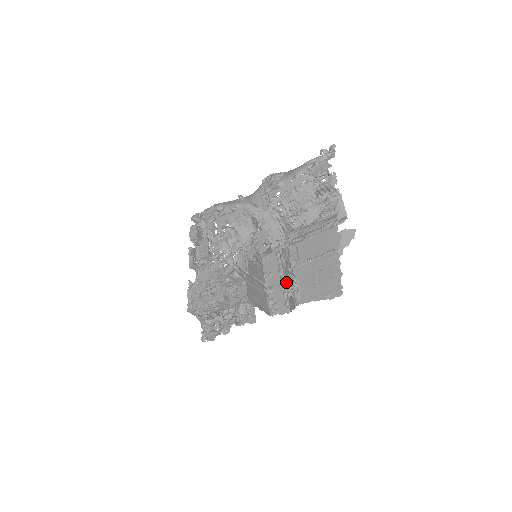
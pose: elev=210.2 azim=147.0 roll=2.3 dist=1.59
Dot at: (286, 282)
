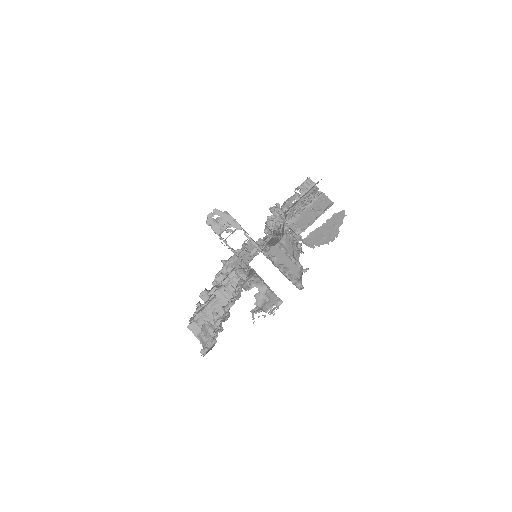
Dot at: (273, 209)
